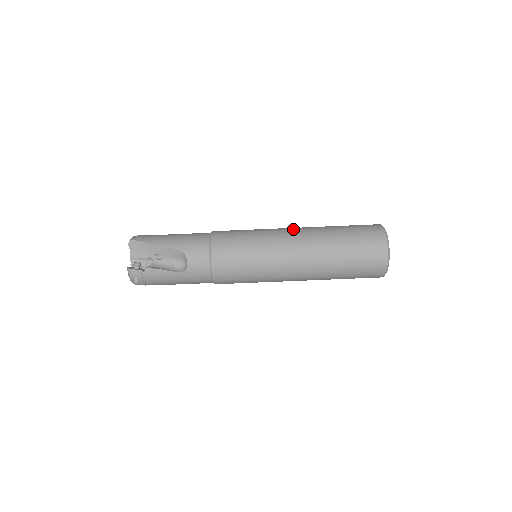
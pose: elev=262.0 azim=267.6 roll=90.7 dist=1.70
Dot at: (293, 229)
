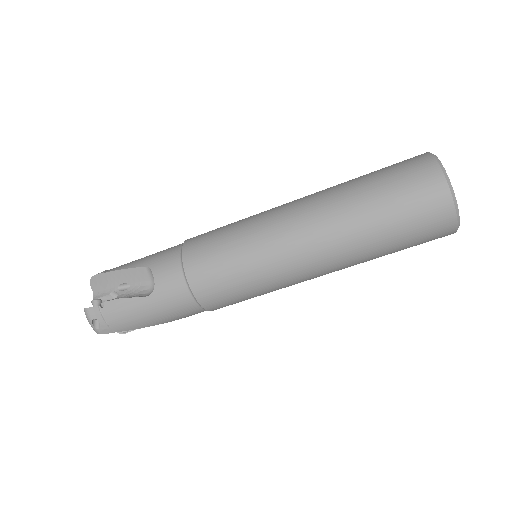
Dot at: occluded
